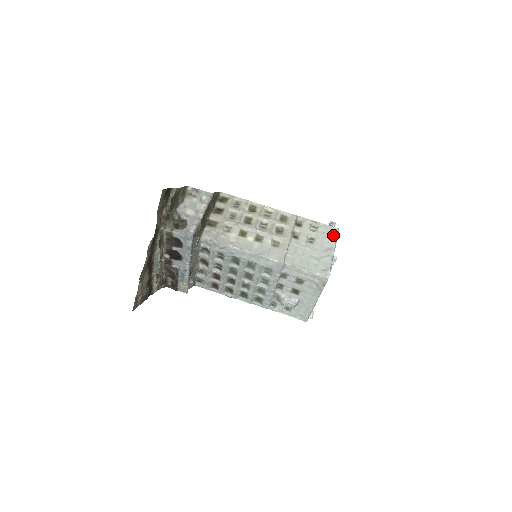
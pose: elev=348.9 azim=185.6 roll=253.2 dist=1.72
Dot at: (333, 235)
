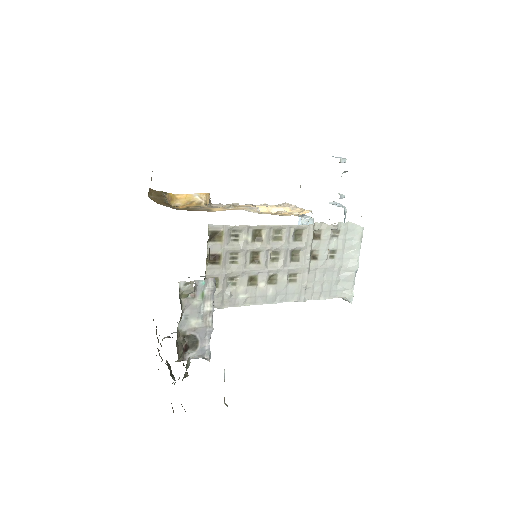
Dot at: (358, 240)
